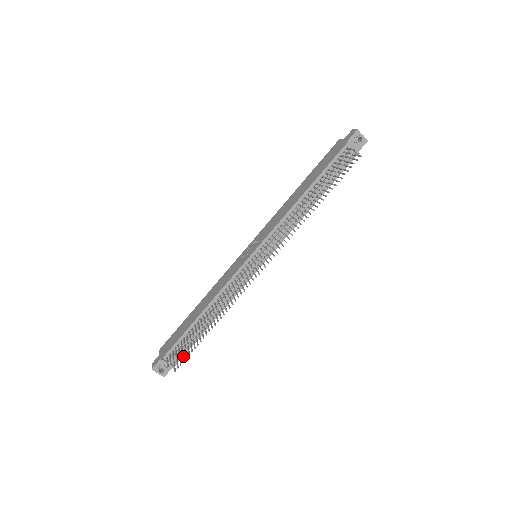
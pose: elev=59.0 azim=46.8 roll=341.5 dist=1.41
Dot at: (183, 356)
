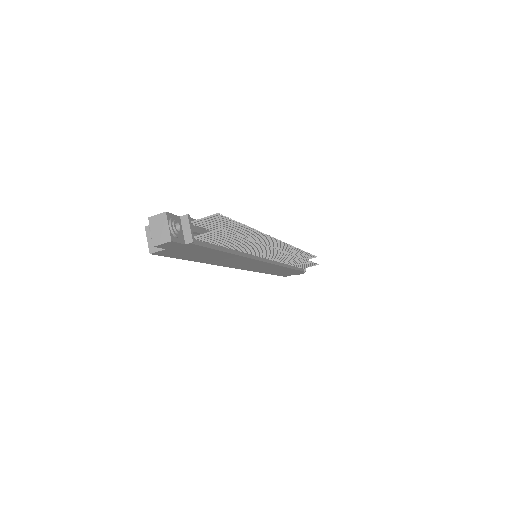
Dot at: (216, 237)
